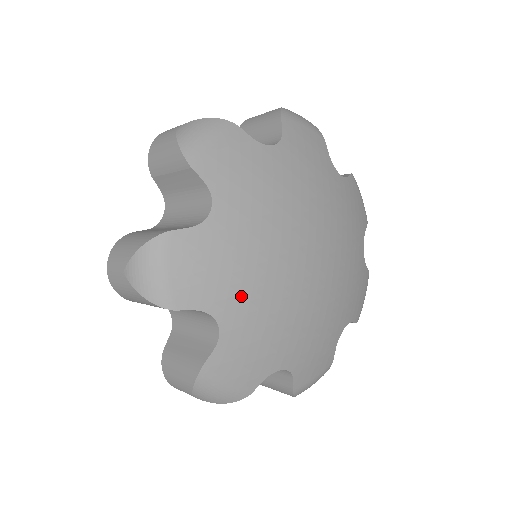
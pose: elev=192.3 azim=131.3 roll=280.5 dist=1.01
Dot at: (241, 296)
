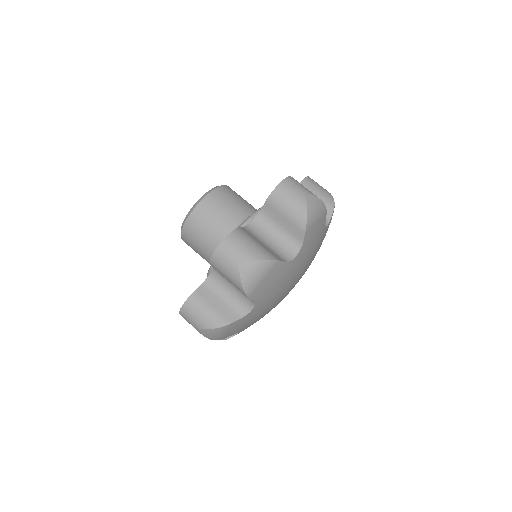
Dot at: occluded
